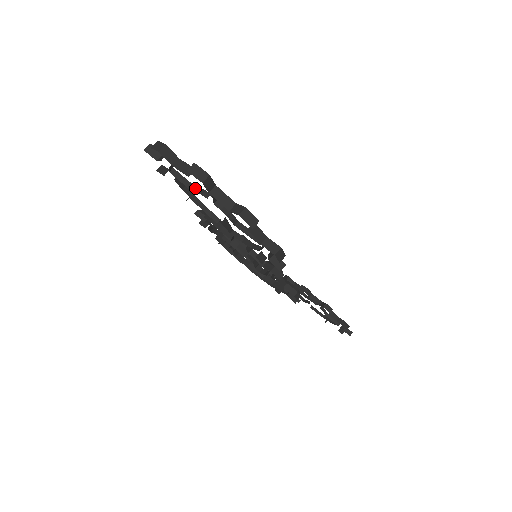
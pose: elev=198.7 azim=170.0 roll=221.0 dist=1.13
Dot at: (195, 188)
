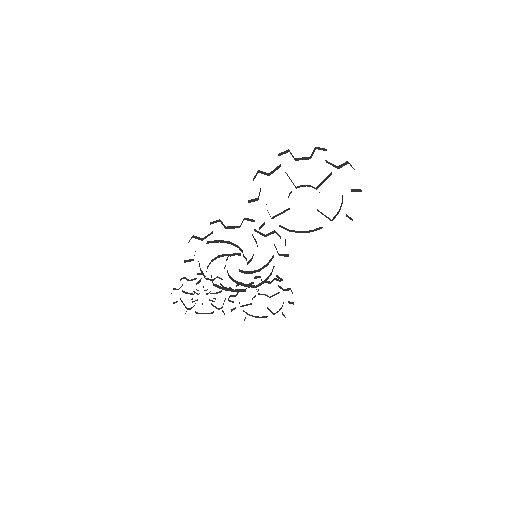
Dot at: (295, 186)
